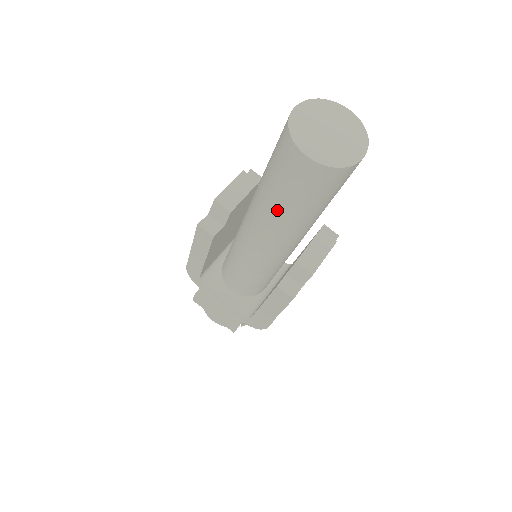
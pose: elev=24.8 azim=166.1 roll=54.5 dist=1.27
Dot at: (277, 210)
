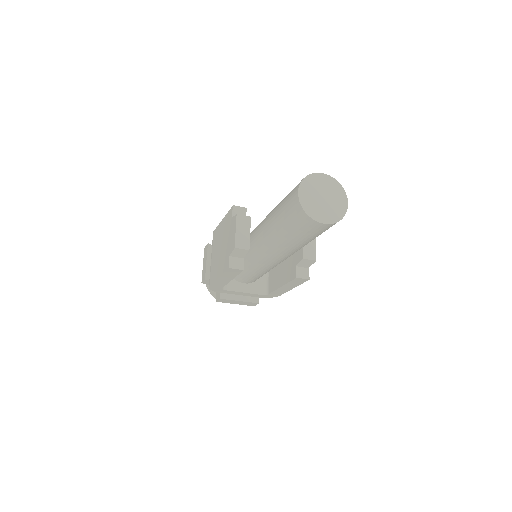
Dot at: (295, 245)
